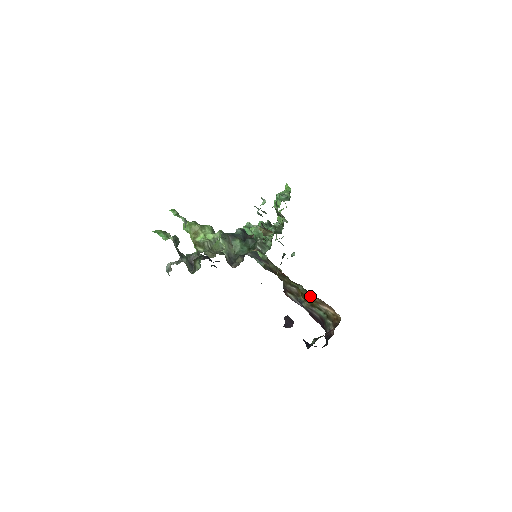
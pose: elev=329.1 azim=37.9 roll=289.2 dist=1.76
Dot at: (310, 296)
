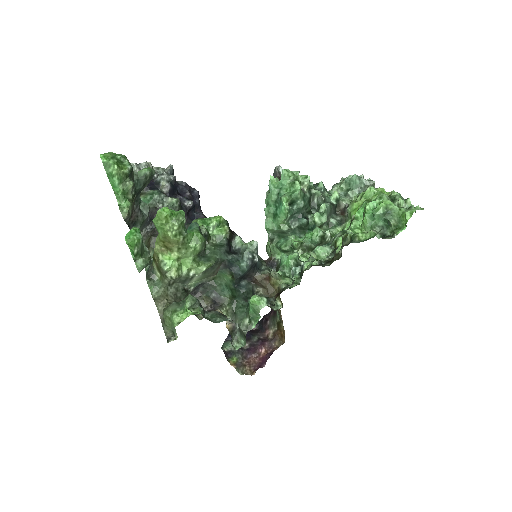
Dot at: occluded
